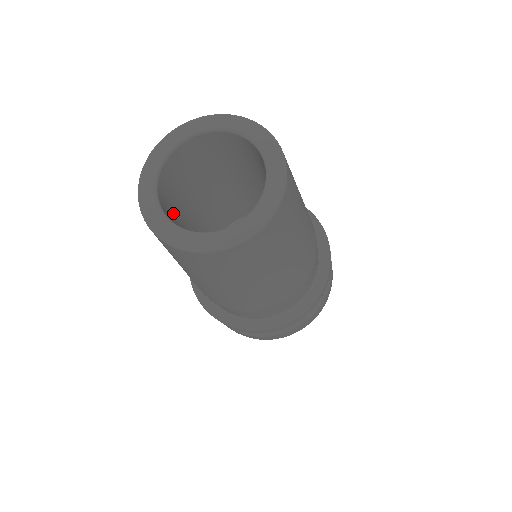
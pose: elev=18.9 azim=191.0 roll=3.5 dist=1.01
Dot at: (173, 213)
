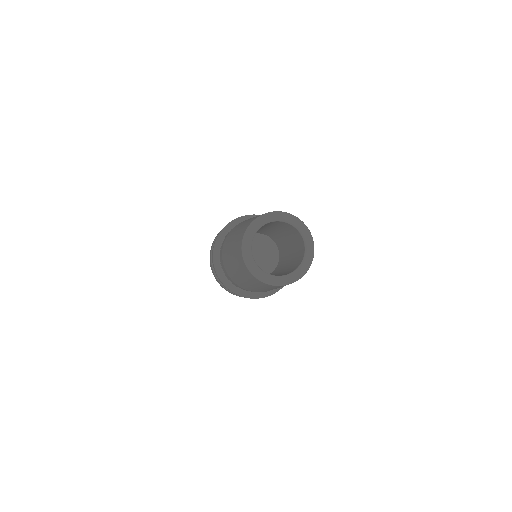
Dot at: occluded
